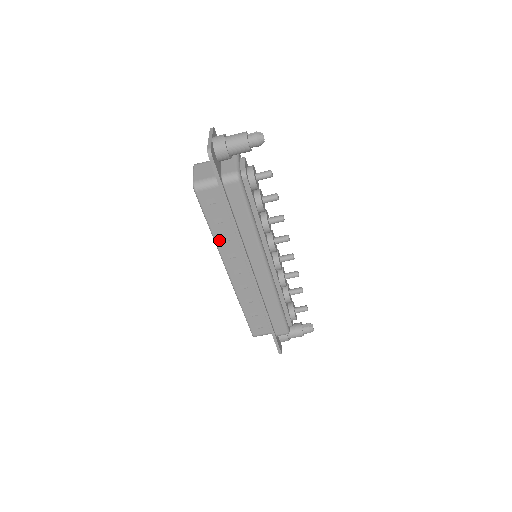
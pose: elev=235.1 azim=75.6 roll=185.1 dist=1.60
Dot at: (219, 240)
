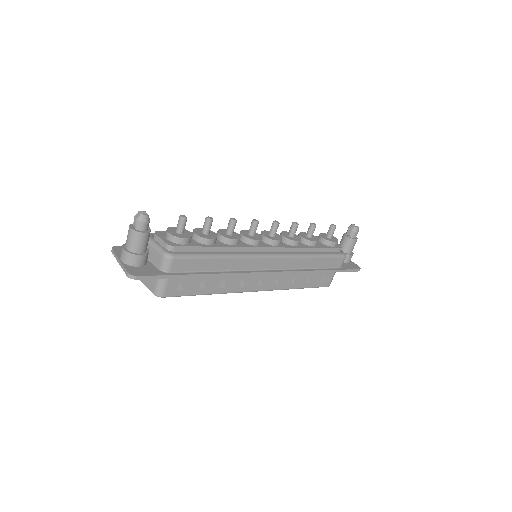
Dot at: (221, 290)
